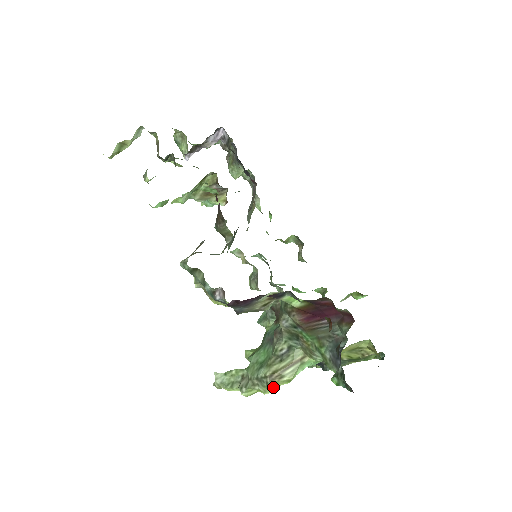
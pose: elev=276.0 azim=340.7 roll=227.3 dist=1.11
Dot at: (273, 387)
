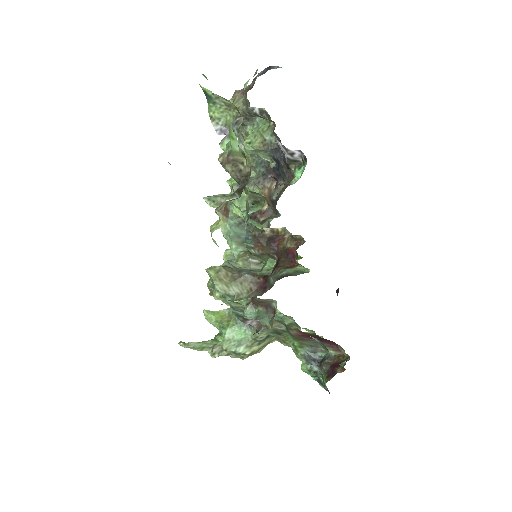
Dot at: (245, 358)
